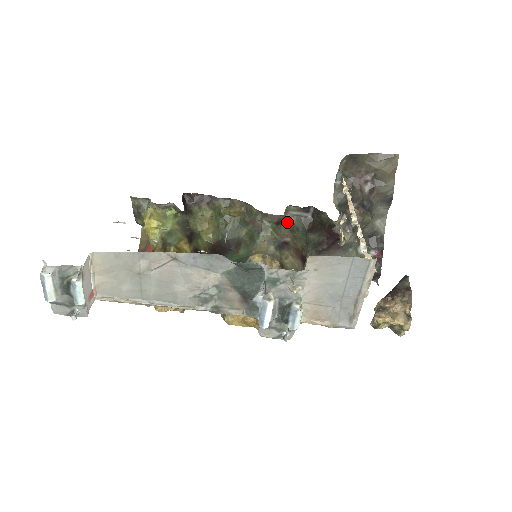
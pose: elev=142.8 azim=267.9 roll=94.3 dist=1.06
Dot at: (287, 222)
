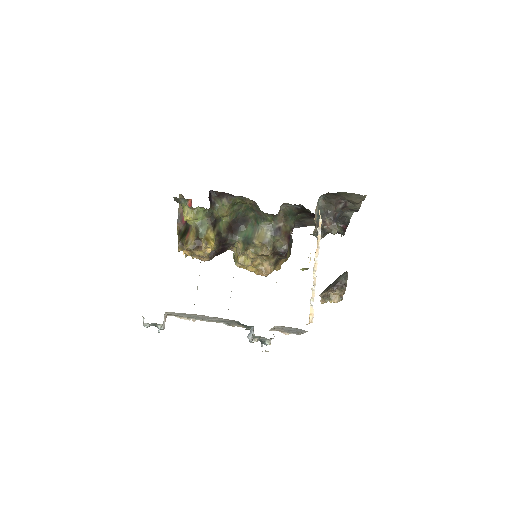
Dot at: (282, 211)
